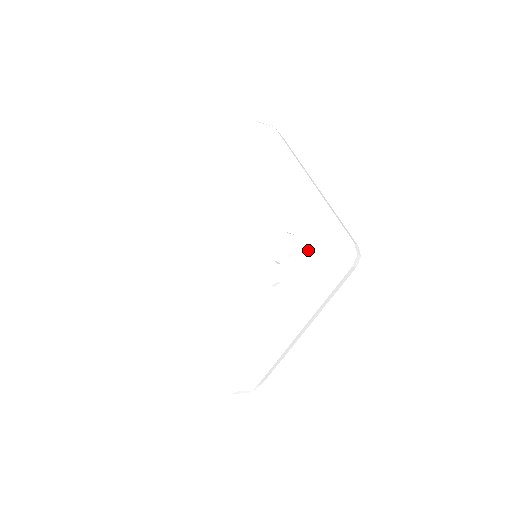
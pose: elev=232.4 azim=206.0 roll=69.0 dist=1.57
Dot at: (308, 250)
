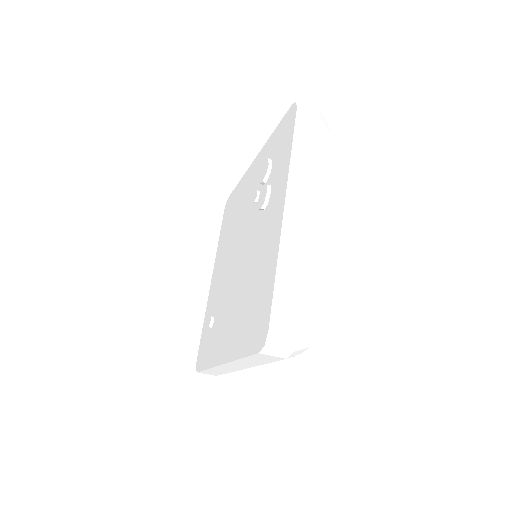
Dot at: (280, 142)
